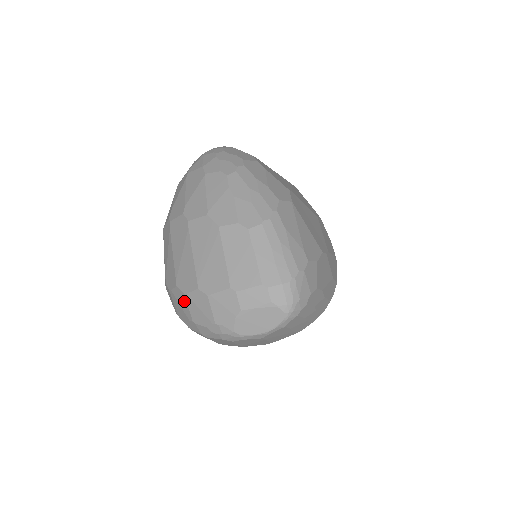
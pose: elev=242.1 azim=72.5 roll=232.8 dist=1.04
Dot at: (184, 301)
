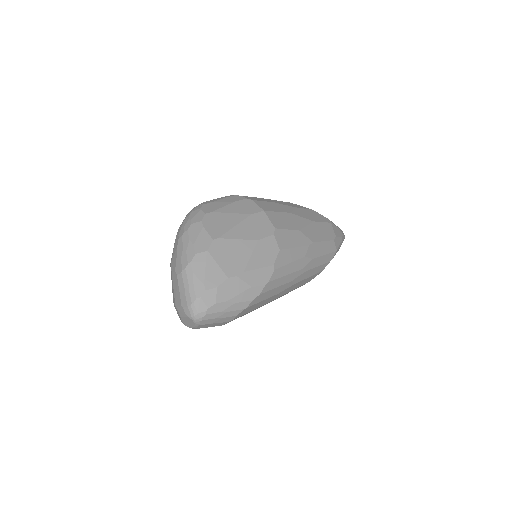
Dot at: occluded
